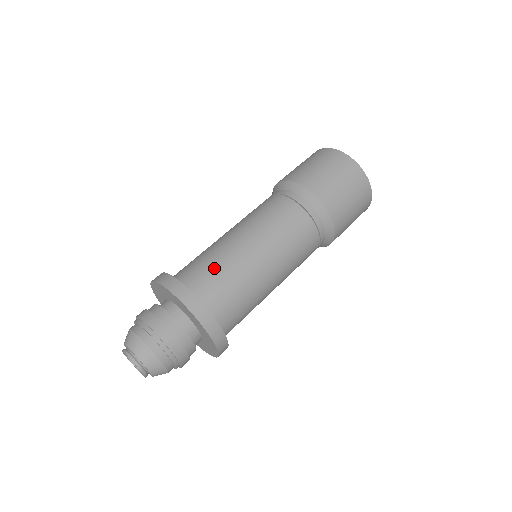
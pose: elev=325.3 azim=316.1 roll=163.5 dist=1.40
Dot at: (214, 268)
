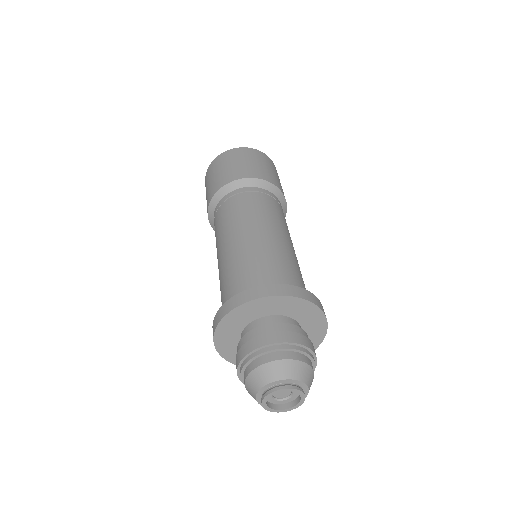
Dot at: (272, 264)
